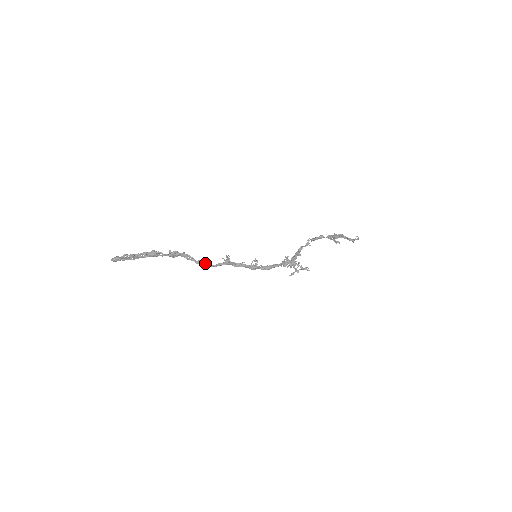
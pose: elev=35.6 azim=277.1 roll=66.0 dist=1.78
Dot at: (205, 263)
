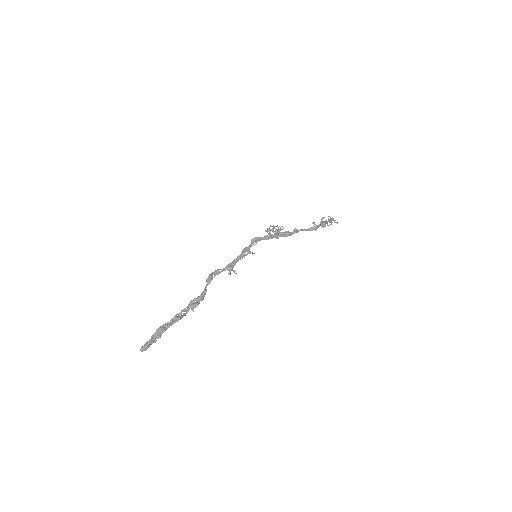
Dot at: (211, 277)
